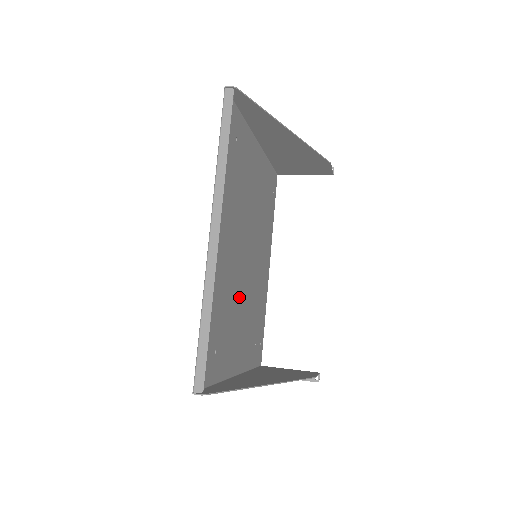
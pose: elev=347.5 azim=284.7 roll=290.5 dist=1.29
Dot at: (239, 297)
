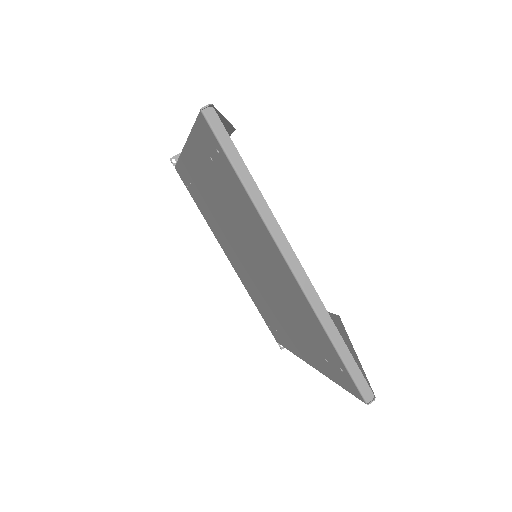
Dot at: (277, 301)
